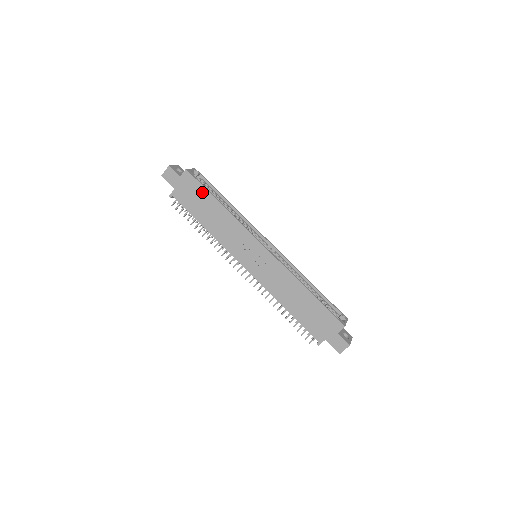
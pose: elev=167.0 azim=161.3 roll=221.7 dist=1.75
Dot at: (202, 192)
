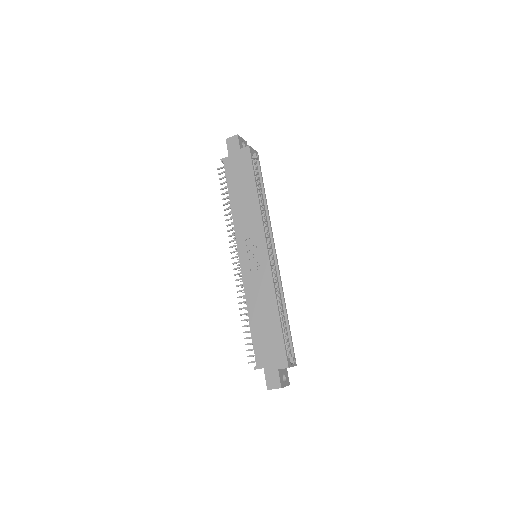
Dot at: (249, 172)
